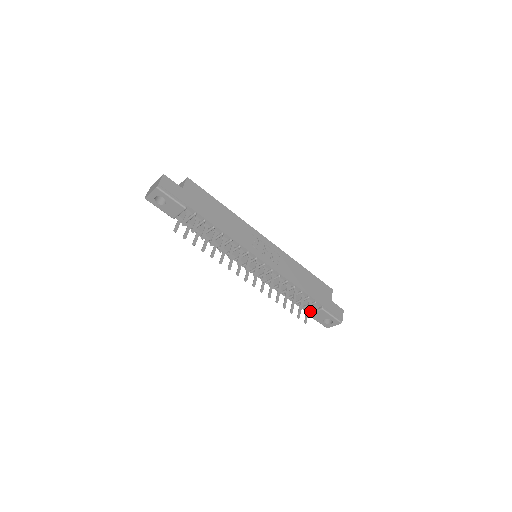
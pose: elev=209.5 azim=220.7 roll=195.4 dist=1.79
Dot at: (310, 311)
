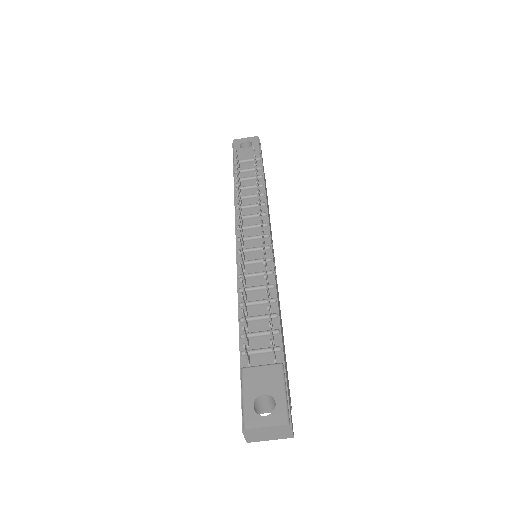
Dot at: (251, 367)
